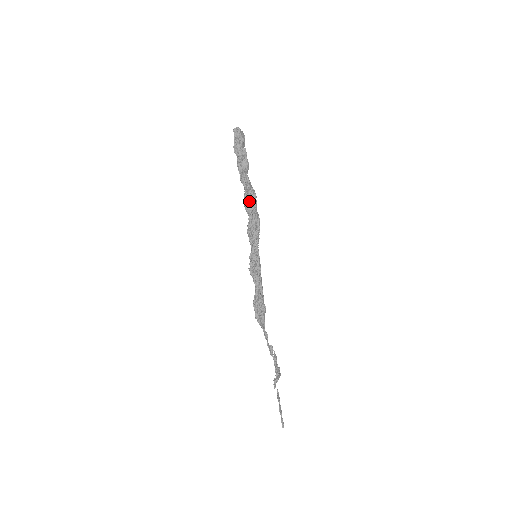
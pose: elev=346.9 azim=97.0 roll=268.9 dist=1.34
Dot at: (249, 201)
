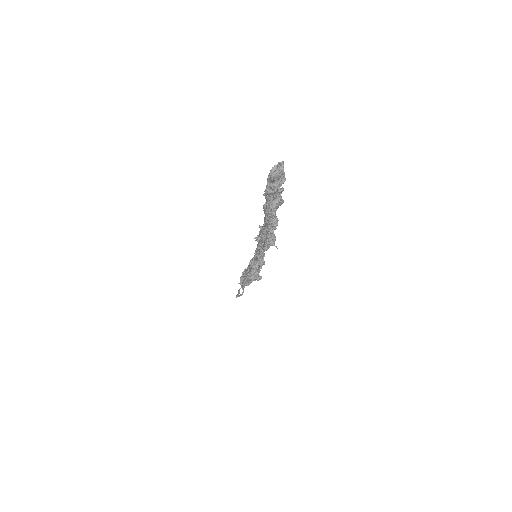
Dot at: occluded
